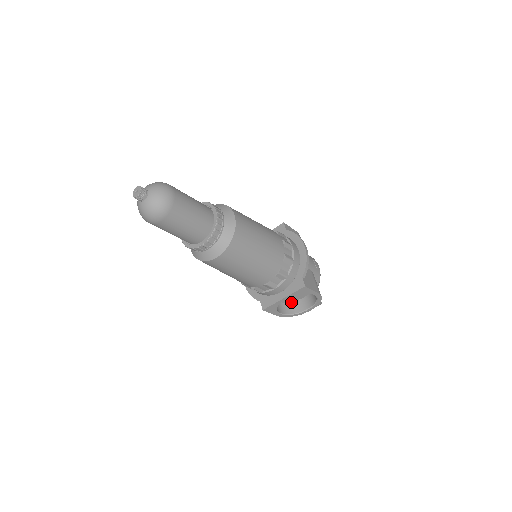
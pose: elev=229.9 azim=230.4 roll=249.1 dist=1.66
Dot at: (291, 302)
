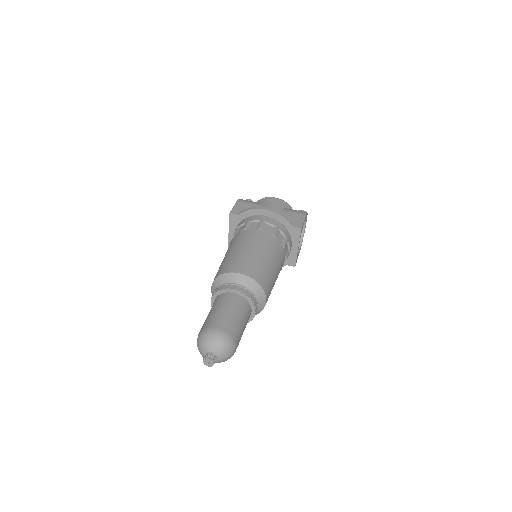
Dot at: occluded
